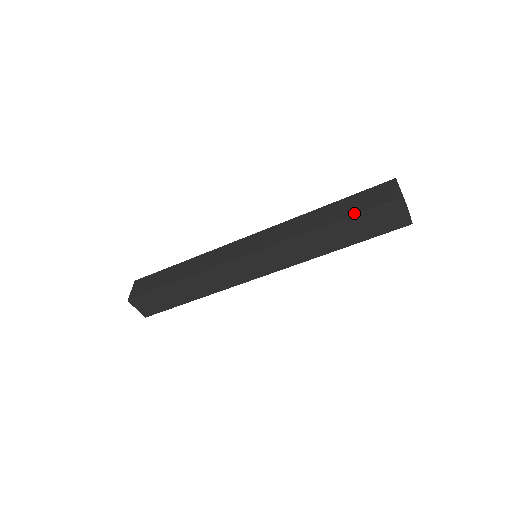
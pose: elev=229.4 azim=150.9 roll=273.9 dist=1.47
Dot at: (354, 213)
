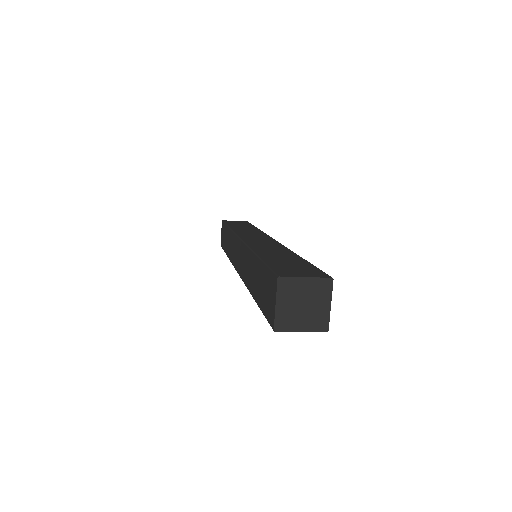
Dot at: (259, 304)
